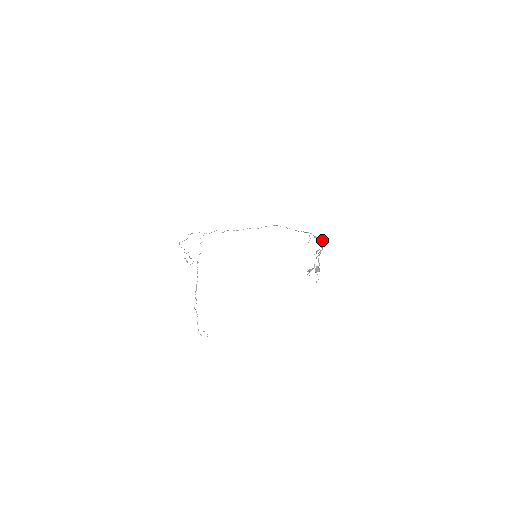
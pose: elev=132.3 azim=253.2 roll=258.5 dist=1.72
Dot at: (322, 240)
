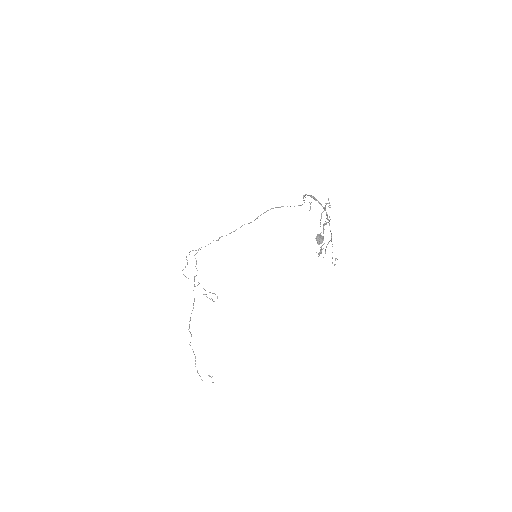
Dot at: (329, 202)
